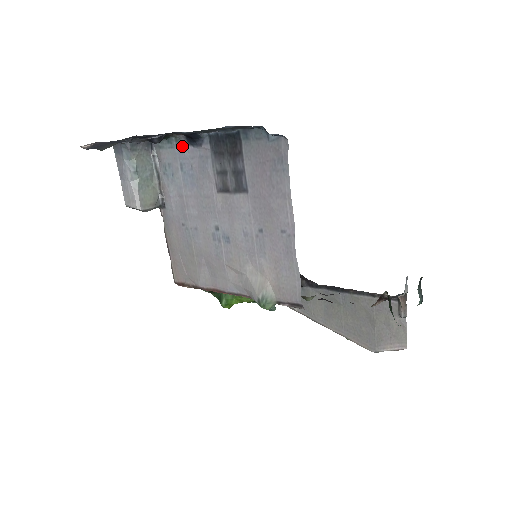
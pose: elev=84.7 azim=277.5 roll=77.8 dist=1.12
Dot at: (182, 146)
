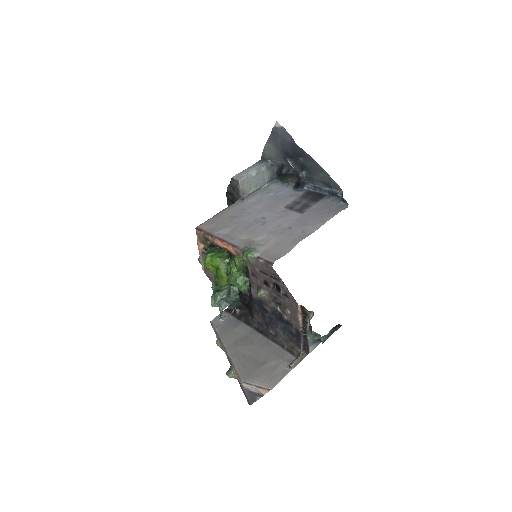
Dot at: (288, 187)
